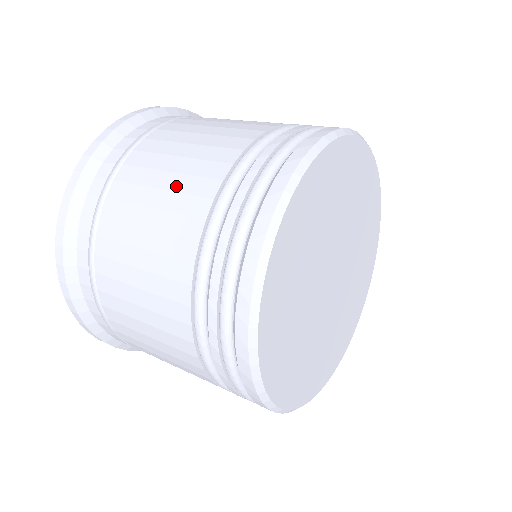
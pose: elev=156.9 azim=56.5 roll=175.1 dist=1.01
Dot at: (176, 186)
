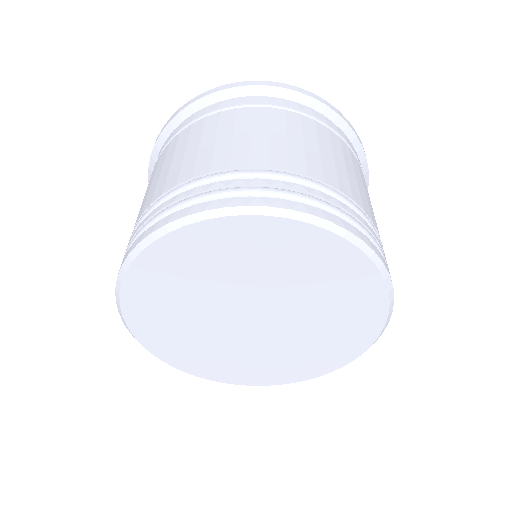
Dot at: (187, 158)
